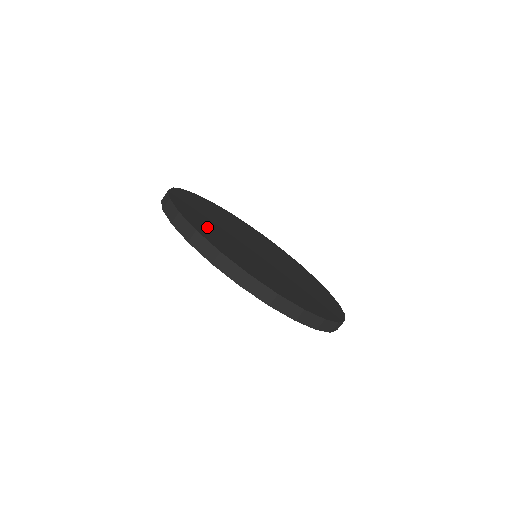
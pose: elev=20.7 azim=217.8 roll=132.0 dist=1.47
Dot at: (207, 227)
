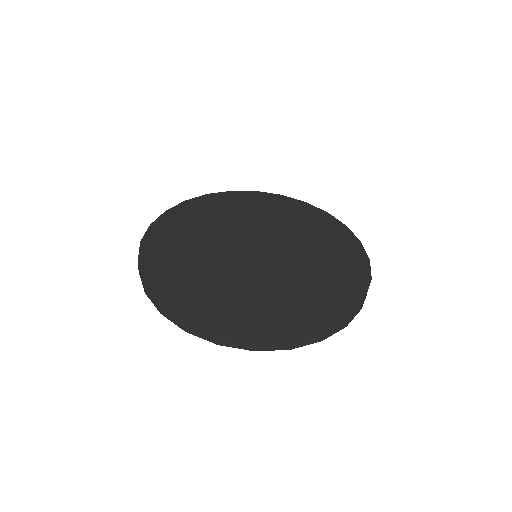
Dot at: (172, 248)
